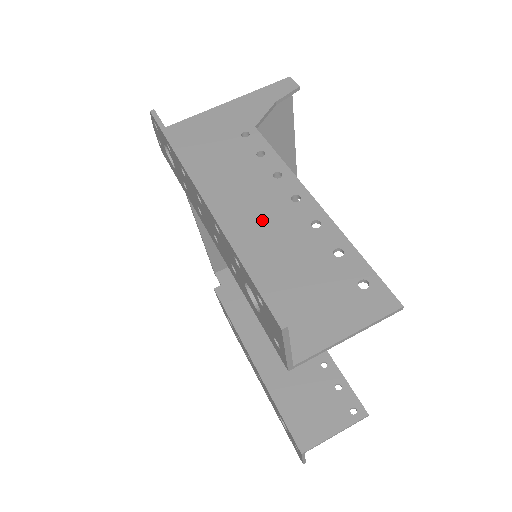
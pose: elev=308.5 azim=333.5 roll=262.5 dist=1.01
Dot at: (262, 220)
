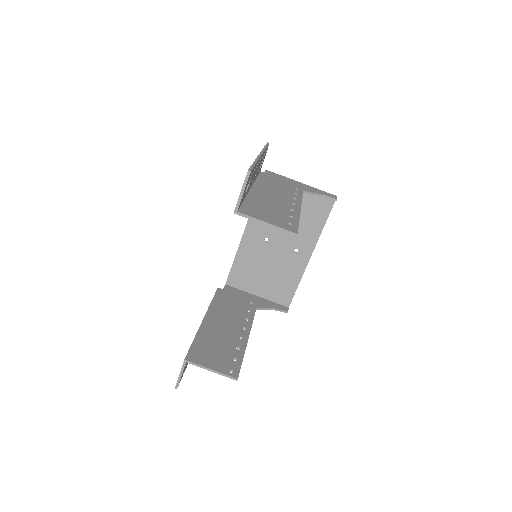
Dot at: (273, 197)
